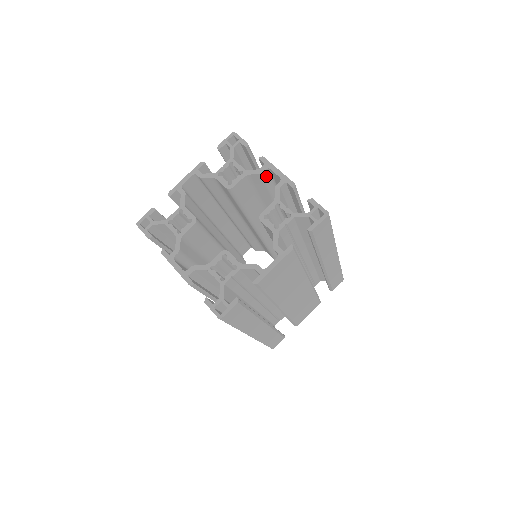
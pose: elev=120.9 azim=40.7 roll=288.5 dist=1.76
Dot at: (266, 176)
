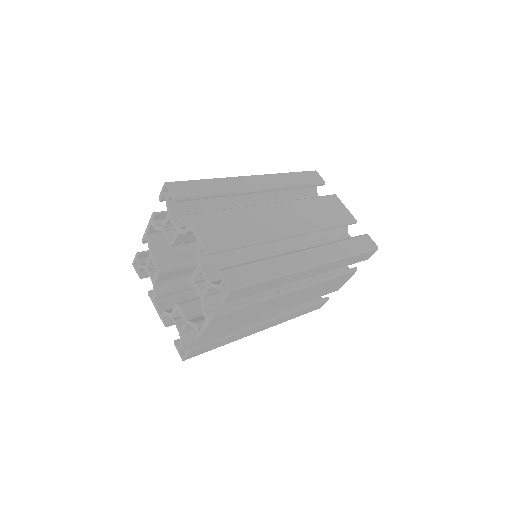
Dot at: occluded
